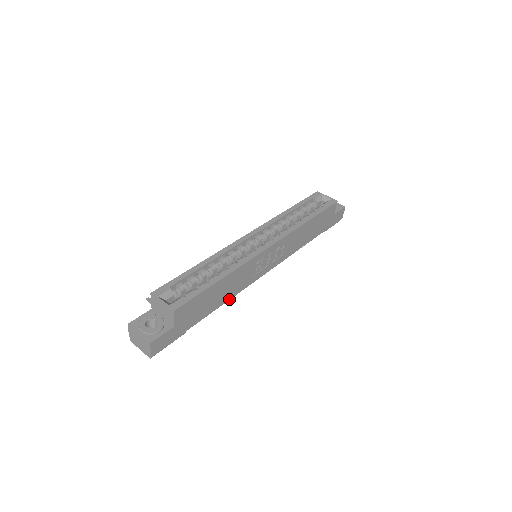
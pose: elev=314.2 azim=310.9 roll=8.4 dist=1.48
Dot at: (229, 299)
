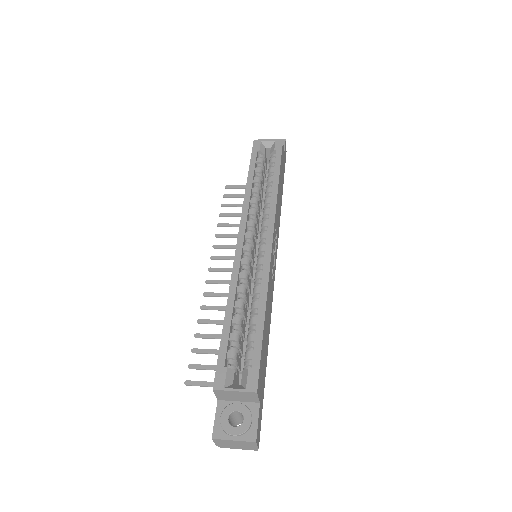
Dot at: (270, 323)
